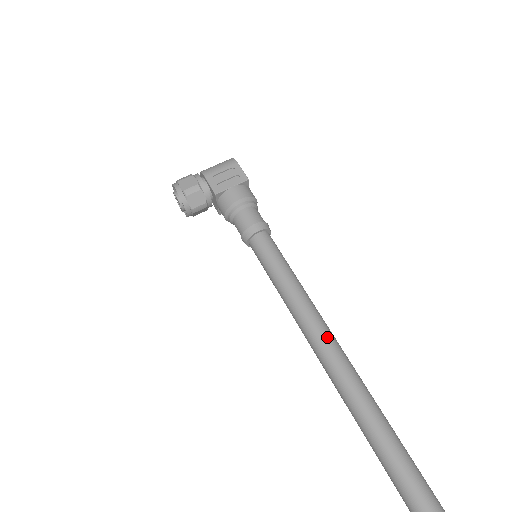
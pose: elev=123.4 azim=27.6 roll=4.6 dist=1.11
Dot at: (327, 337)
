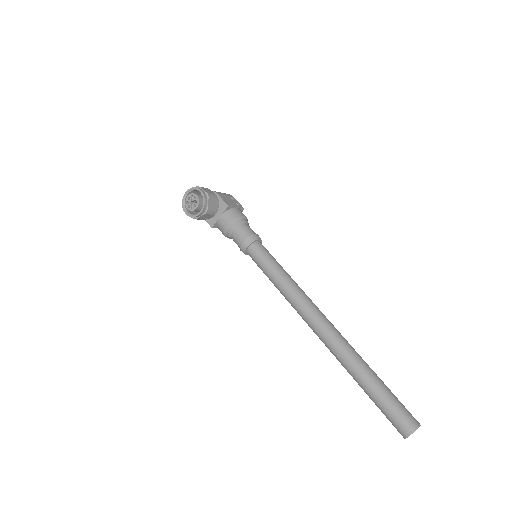
Dot at: occluded
